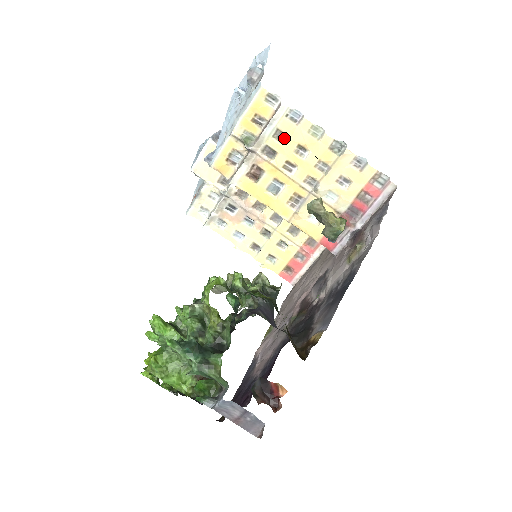
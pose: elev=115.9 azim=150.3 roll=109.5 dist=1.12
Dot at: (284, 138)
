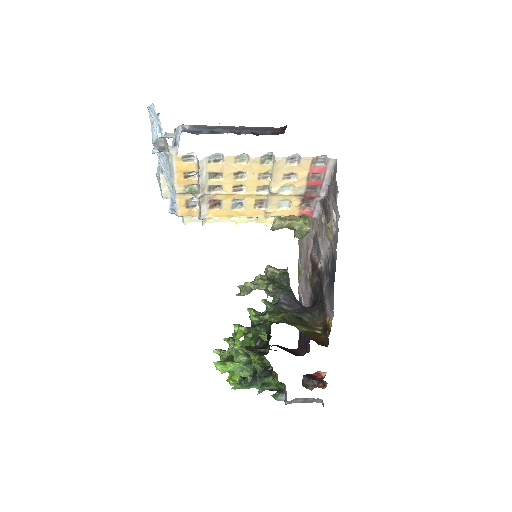
Dot at: (219, 174)
